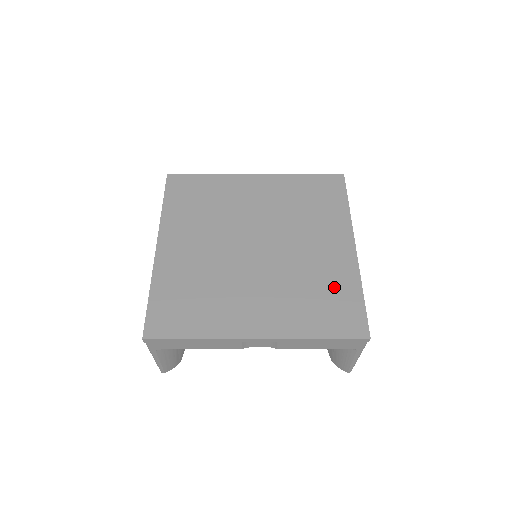
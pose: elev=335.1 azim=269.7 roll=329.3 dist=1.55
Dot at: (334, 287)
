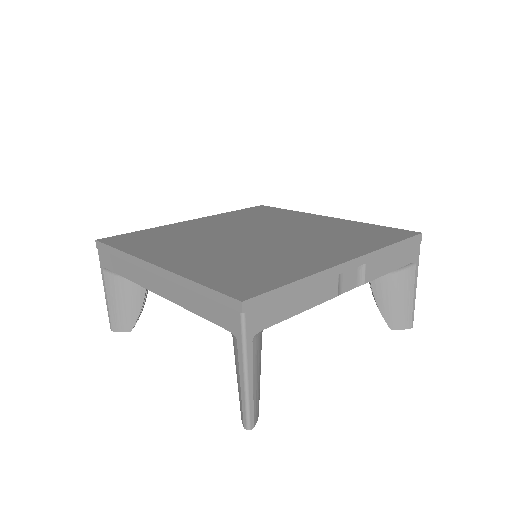
Dot at: (352, 229)
